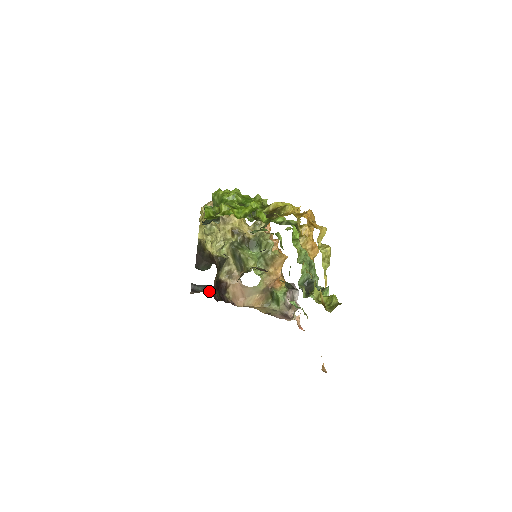
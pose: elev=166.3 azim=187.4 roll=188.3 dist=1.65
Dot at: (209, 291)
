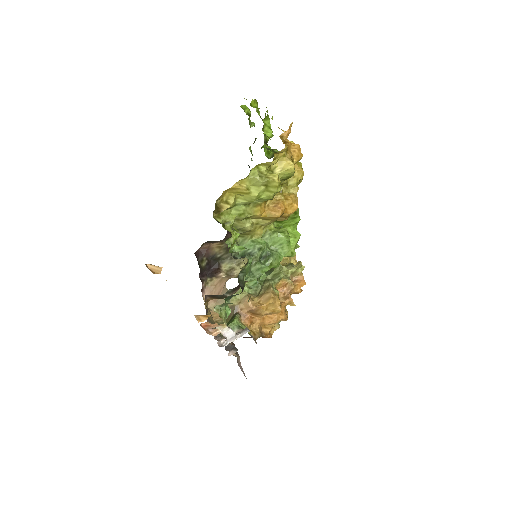
Dot at: occluded
